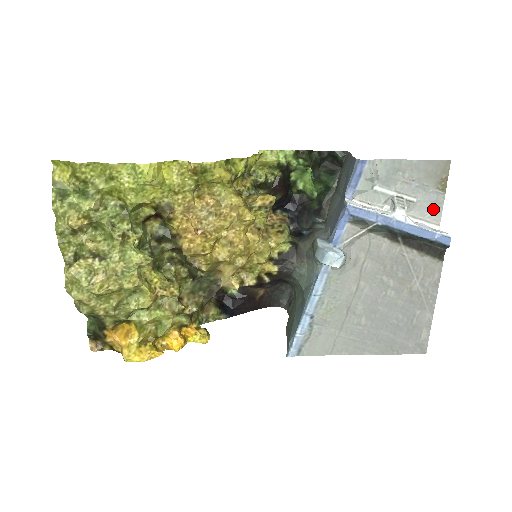
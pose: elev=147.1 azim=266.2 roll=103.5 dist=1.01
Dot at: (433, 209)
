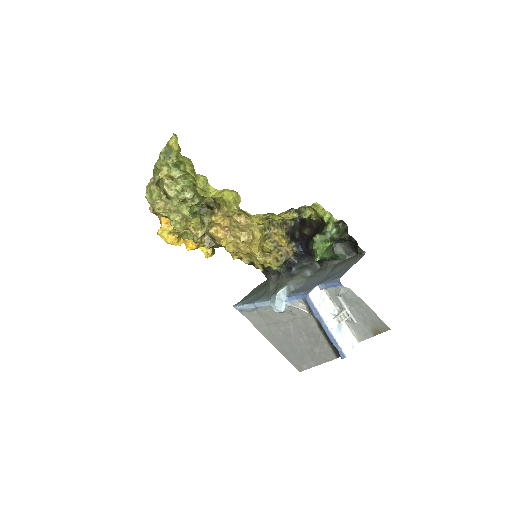
Dot at: (362, 334)
